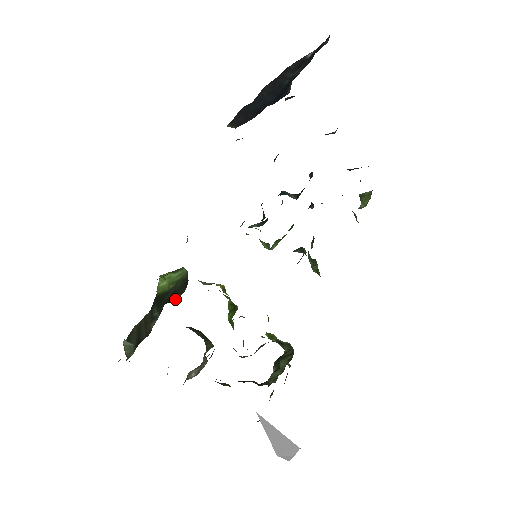
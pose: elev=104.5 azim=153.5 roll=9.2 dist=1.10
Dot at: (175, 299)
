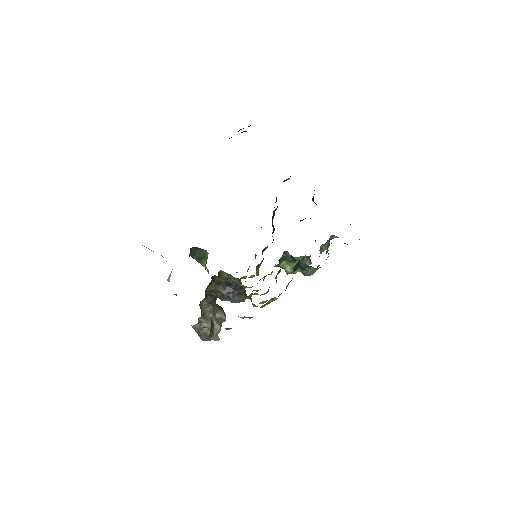
Dot at: occluded
